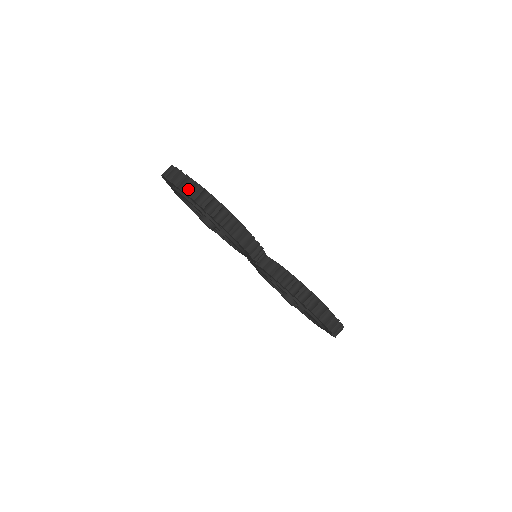
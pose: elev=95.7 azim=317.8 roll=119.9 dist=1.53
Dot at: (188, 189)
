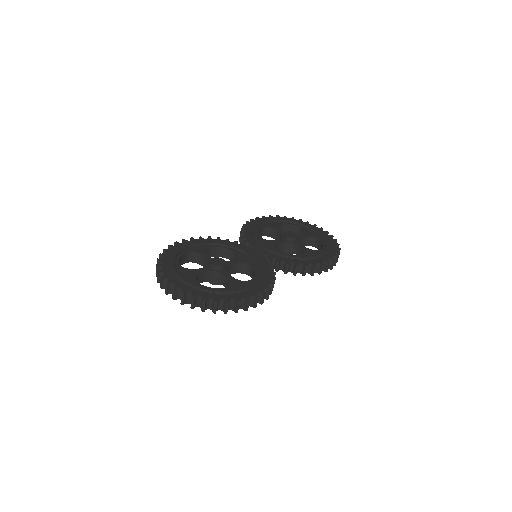
Dot at: (216, 310)
